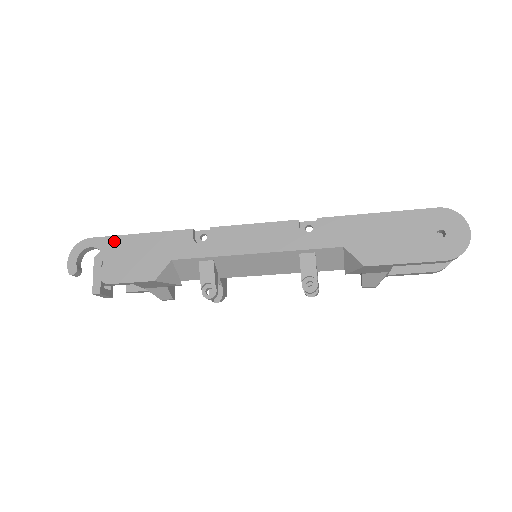
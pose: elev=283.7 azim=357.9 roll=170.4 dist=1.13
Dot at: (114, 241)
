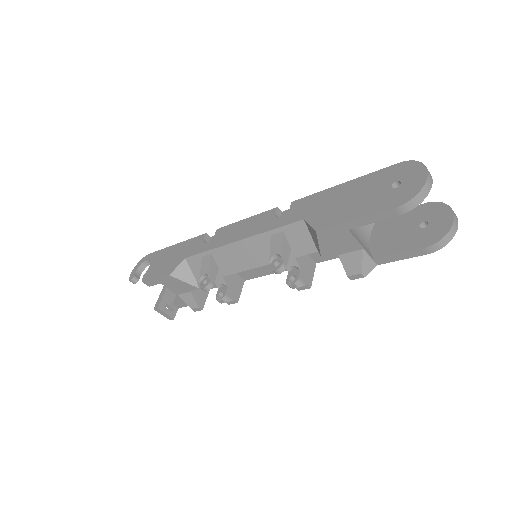
Dot at: (160, 253)
